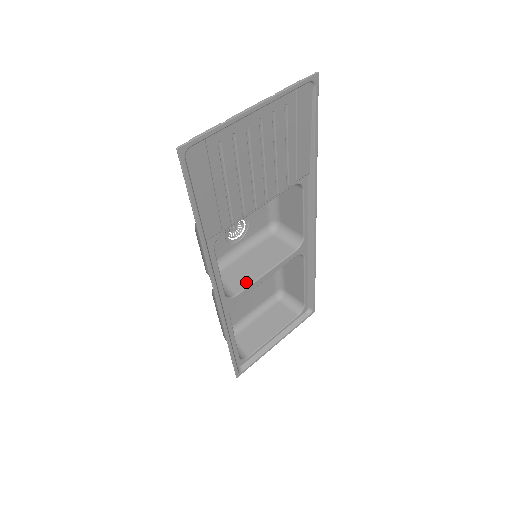
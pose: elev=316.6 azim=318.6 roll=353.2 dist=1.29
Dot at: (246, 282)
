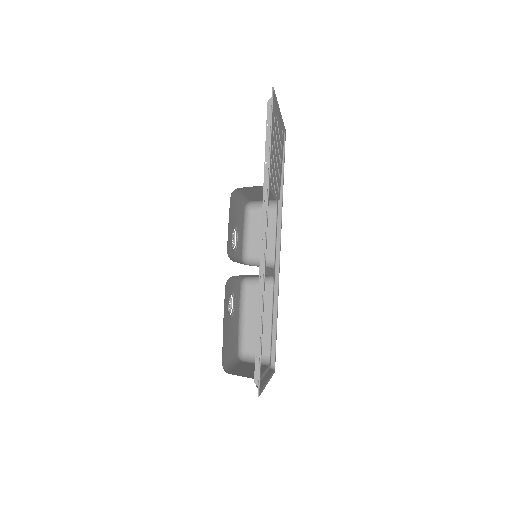
Dot at: occluded
